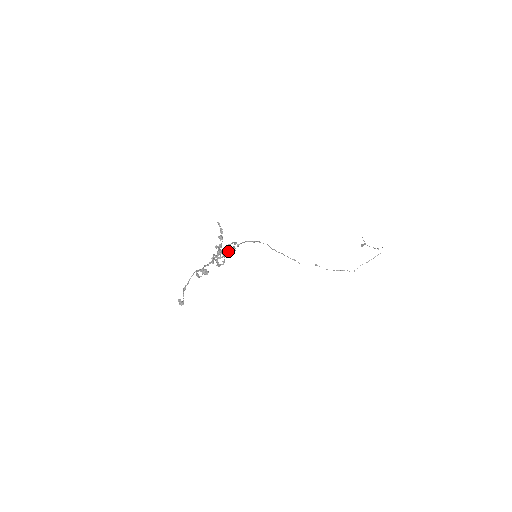
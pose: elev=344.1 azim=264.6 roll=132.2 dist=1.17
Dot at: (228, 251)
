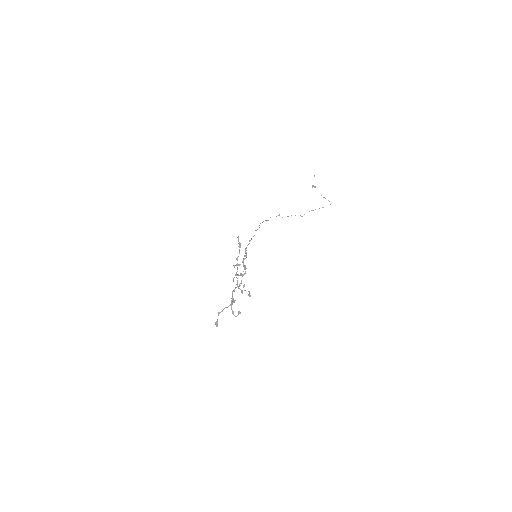
Dot at: occluded
